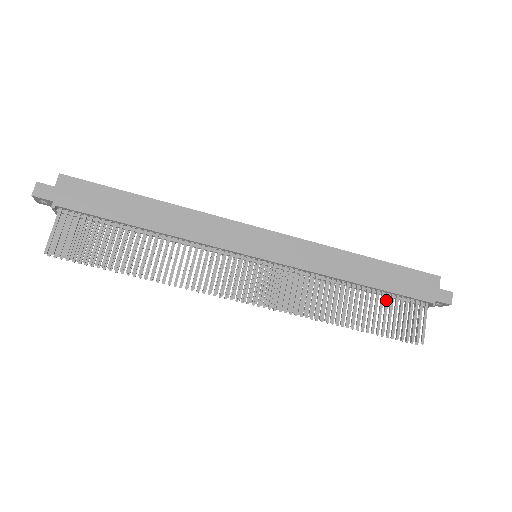
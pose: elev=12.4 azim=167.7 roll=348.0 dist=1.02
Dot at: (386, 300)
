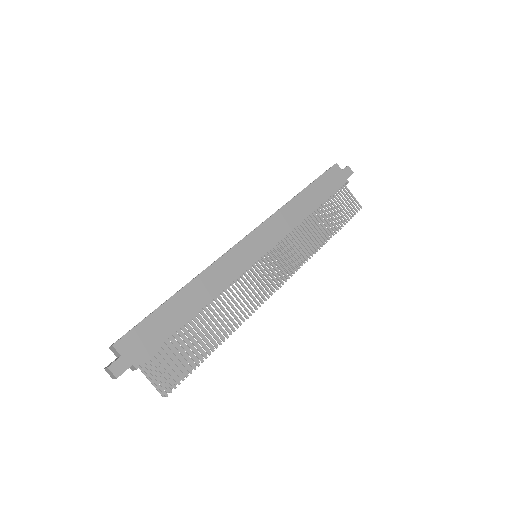
Dot at: (329, 205)
